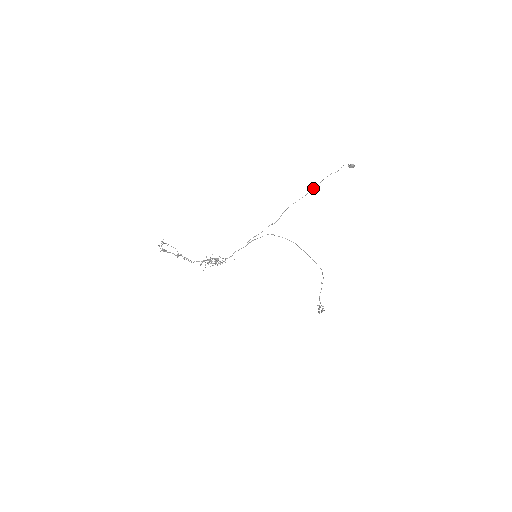
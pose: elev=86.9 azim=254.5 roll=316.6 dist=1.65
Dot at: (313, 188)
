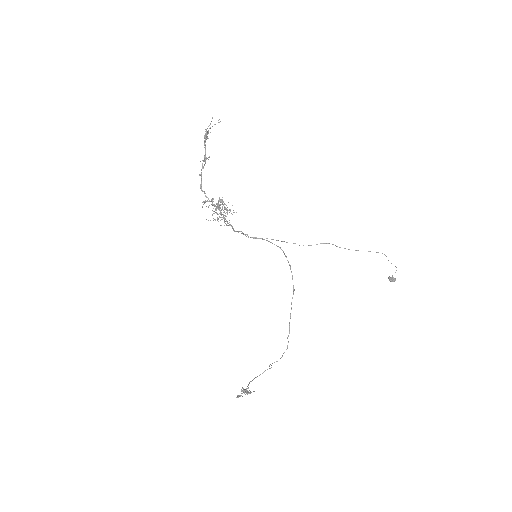
Dot at: occluded
